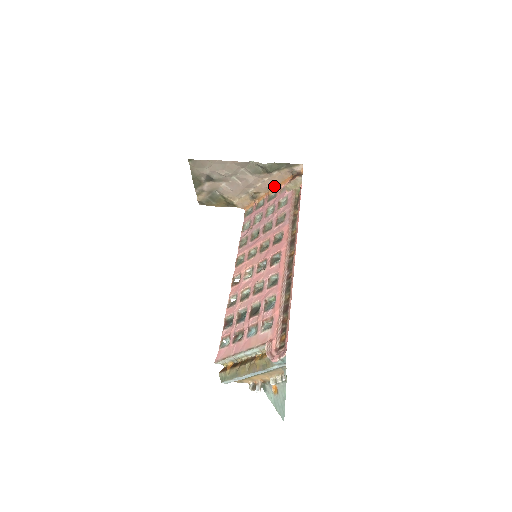
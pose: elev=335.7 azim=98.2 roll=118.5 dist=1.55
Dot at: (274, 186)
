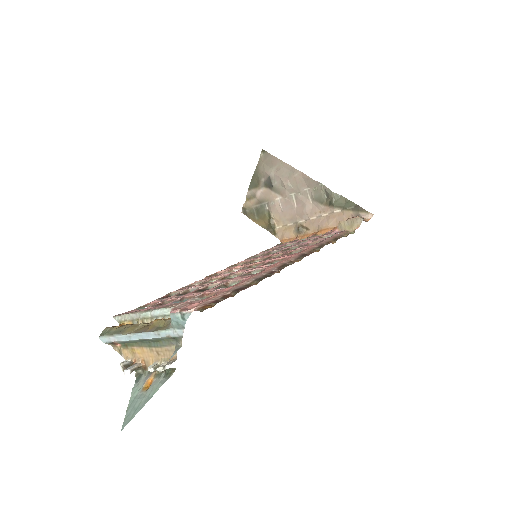
Dot at: (327, 227)
